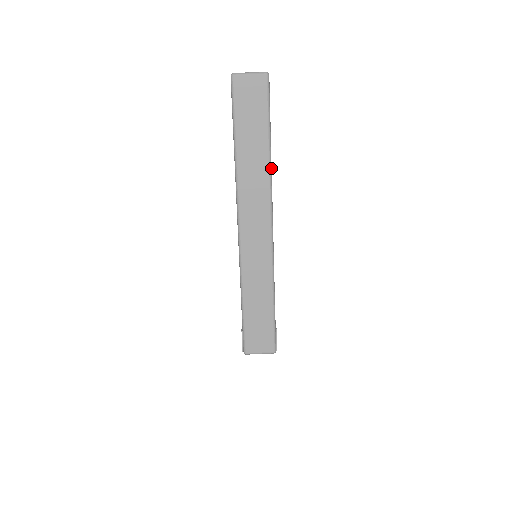
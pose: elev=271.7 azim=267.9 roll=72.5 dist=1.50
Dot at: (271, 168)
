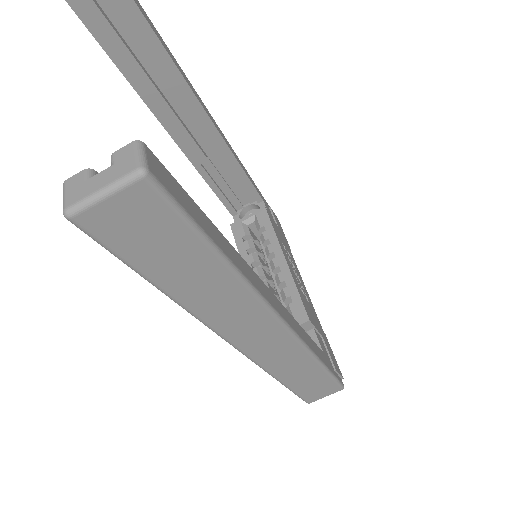
Dot at: (248, 281)
